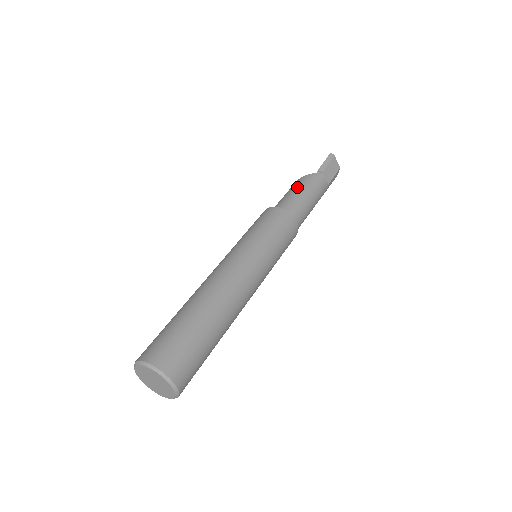
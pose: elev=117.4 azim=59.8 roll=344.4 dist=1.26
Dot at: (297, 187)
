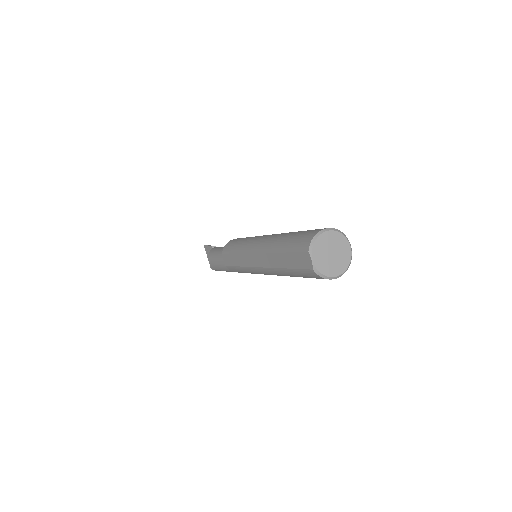
Dot at: (217, 250)
